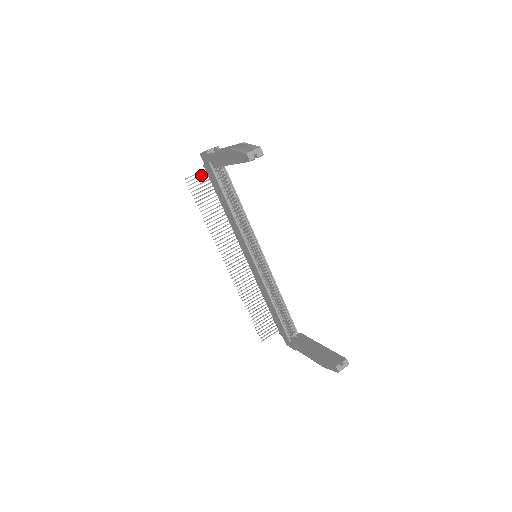
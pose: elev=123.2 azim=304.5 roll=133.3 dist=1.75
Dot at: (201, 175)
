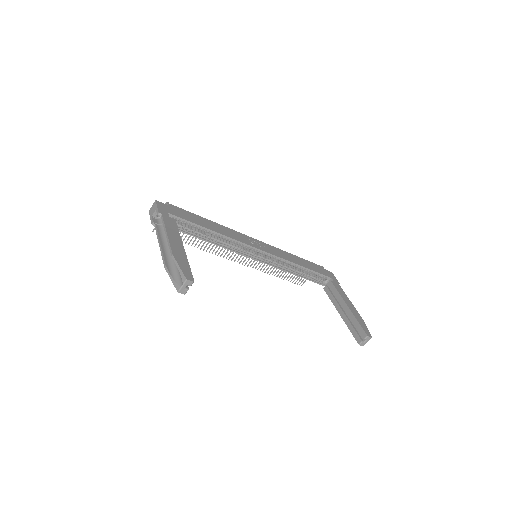
Dot at: occluded
